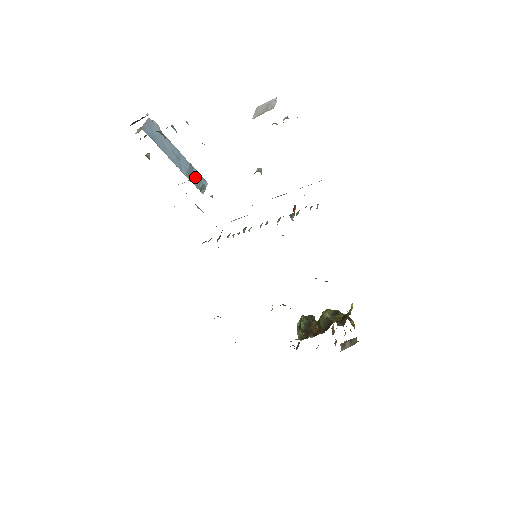
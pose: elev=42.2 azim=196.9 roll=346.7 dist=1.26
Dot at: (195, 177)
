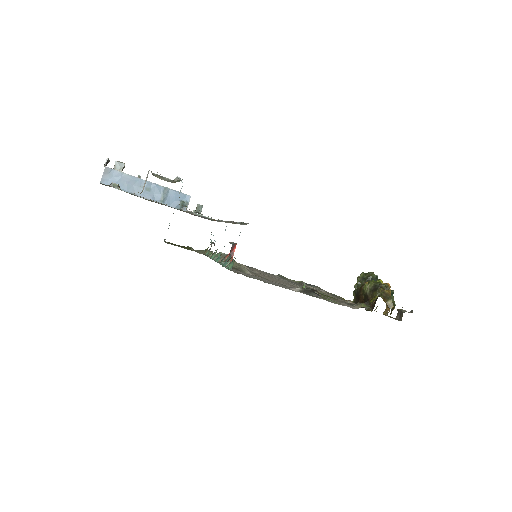
Dot at: (173, 198)
